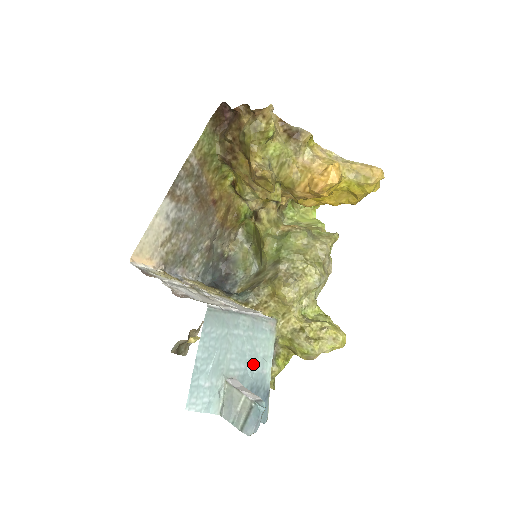
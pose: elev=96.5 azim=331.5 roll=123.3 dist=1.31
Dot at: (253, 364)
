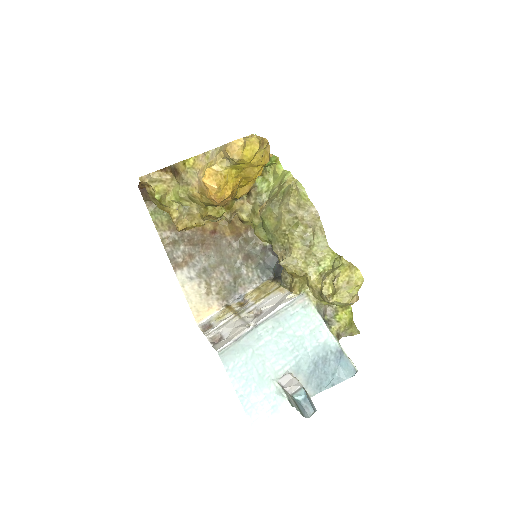
Dot at: (302, 346)
